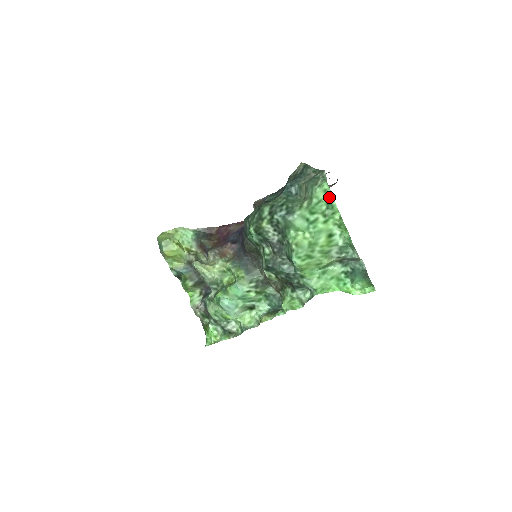
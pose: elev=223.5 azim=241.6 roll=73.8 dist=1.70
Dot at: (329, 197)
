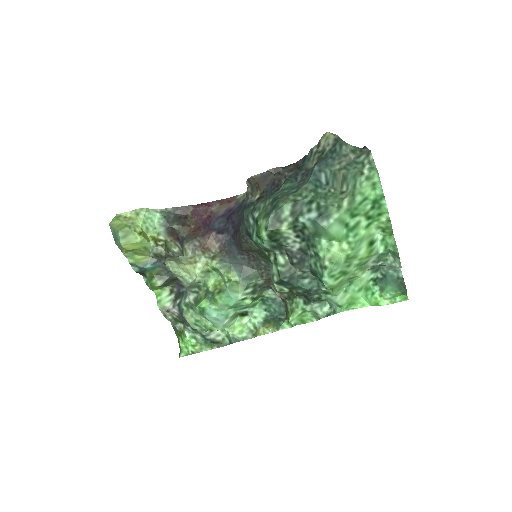
Dot at: (377, 193)
